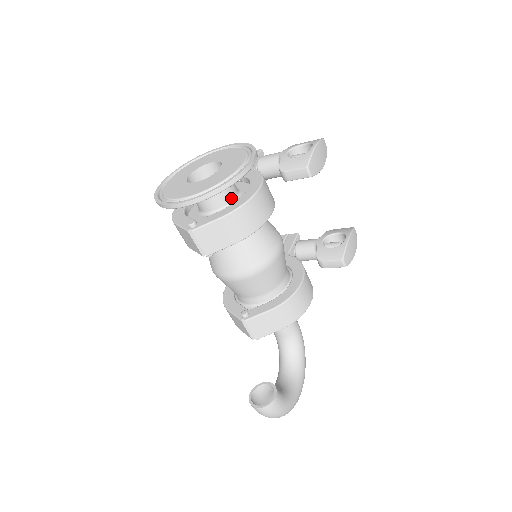
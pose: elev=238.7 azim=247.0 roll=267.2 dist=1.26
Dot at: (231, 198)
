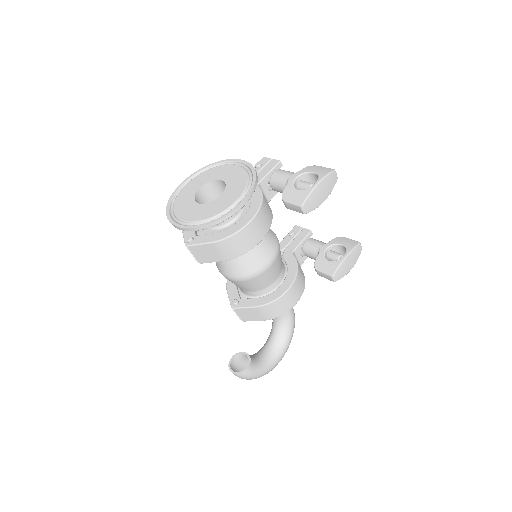
Dot at: (229, 219)
